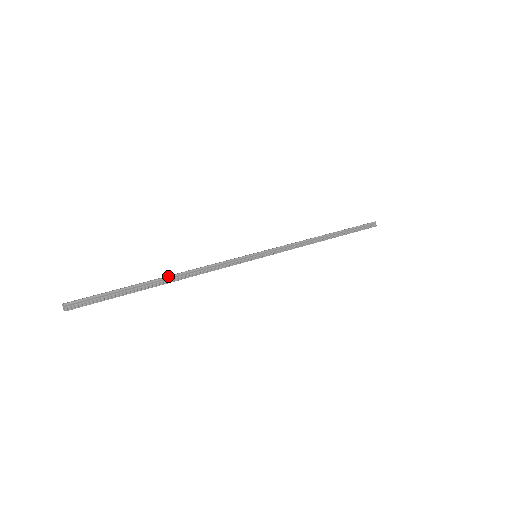
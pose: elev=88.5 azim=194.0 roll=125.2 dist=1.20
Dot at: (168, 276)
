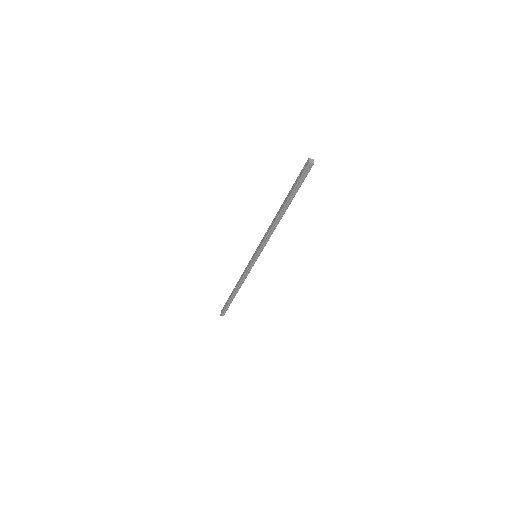
Dot at: (234, 292)
